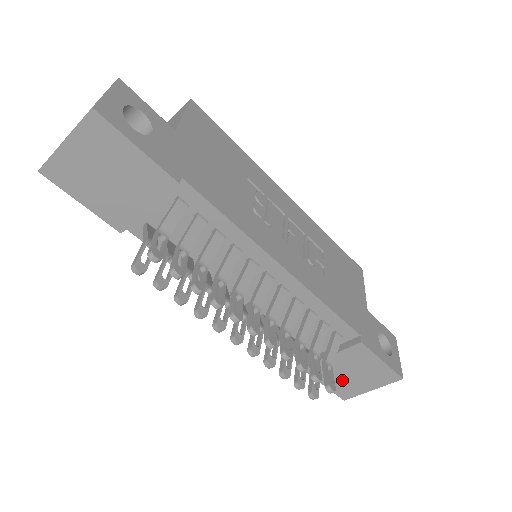
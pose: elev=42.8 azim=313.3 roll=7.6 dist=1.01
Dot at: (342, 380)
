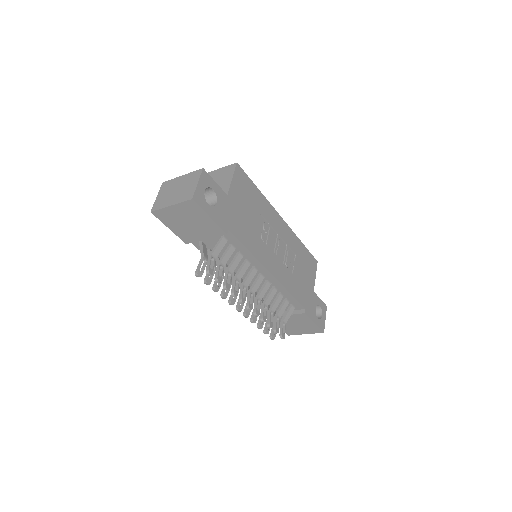
Dot at: (290, 327)
